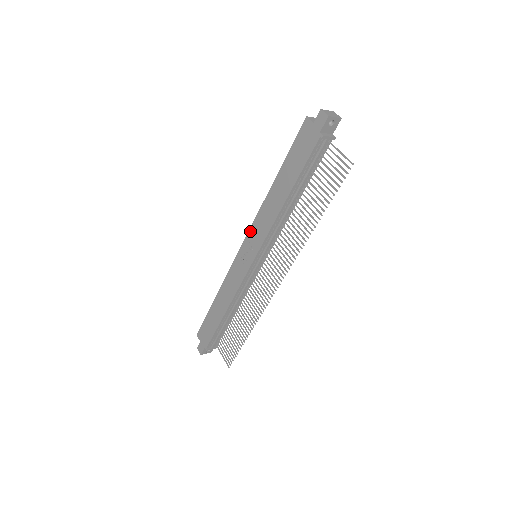
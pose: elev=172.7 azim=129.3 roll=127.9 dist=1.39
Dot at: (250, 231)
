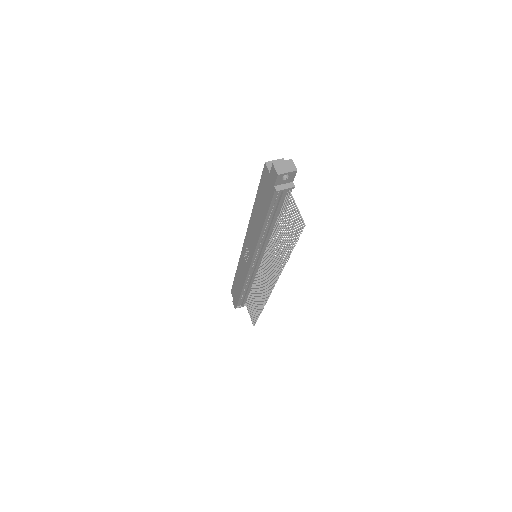
Dot at: (246, 237)
